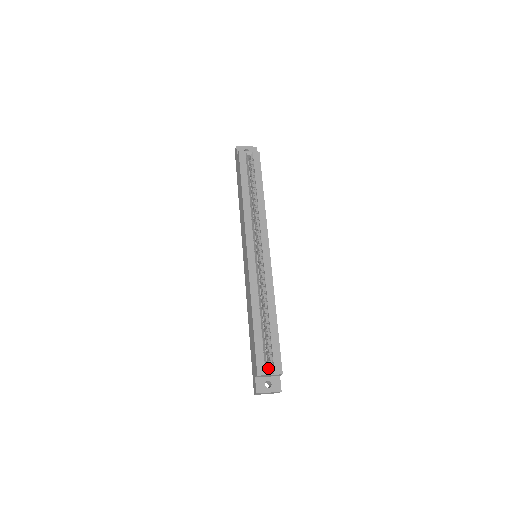
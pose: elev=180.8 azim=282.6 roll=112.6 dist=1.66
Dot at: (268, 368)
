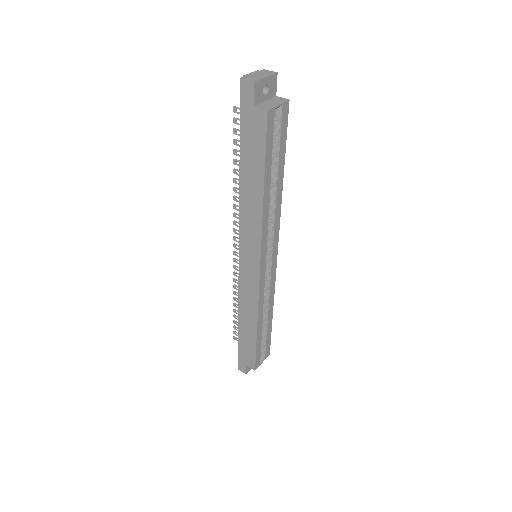
Dot at: occluded
